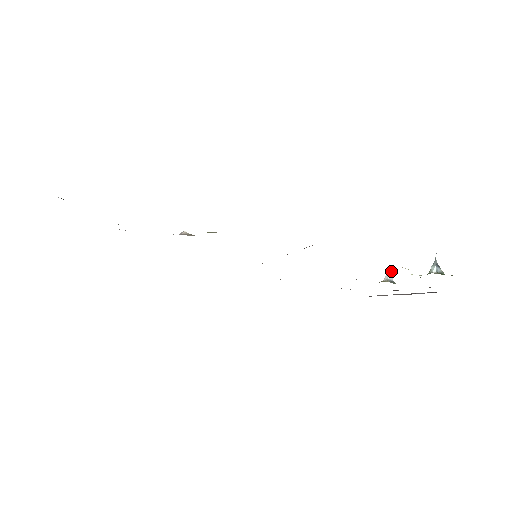
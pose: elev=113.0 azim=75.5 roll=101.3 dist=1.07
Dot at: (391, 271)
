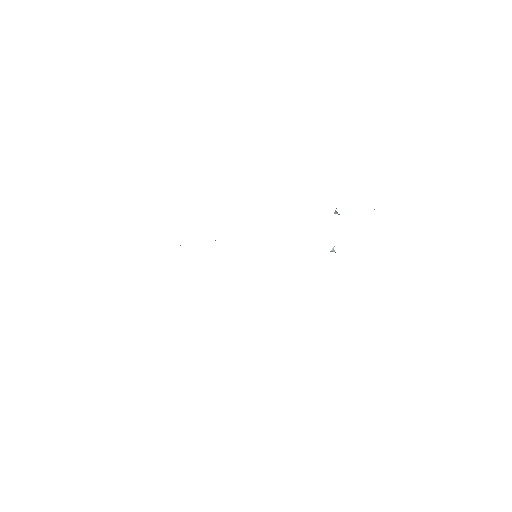
Dot at: occluded
